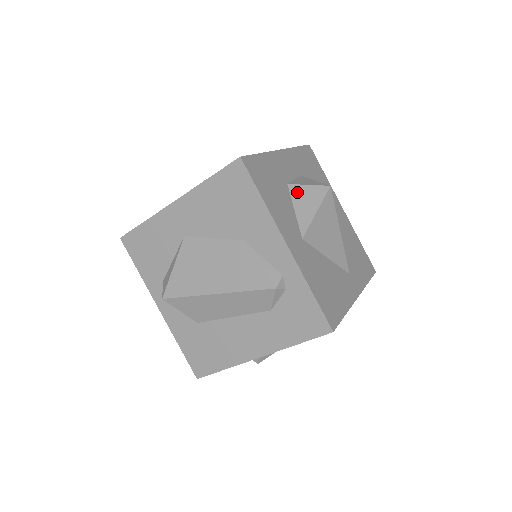
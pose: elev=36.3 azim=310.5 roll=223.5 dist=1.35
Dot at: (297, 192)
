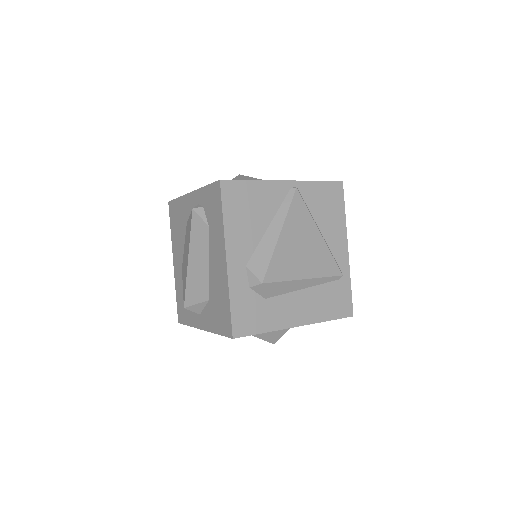
Dot at: occluded
